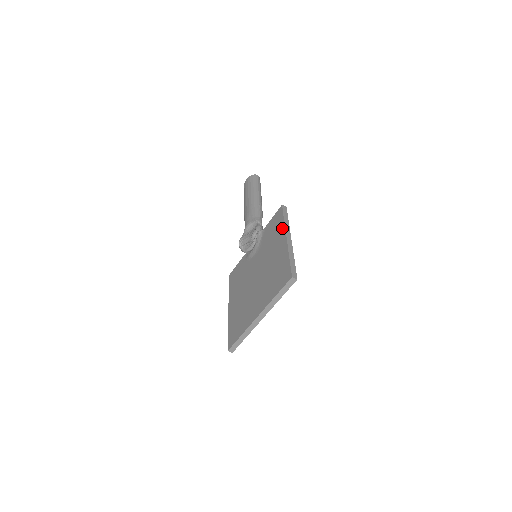
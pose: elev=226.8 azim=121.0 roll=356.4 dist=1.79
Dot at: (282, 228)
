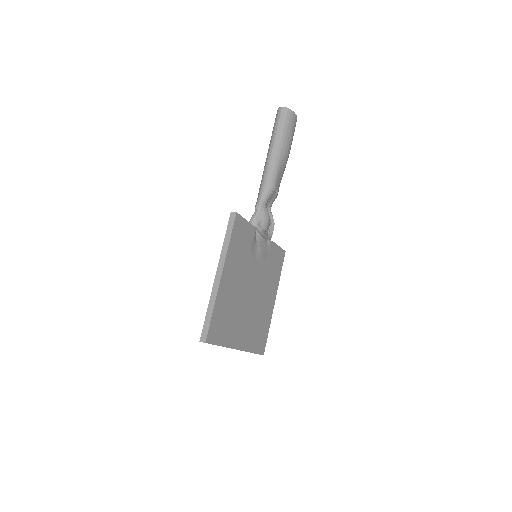
Dot at: occluded
